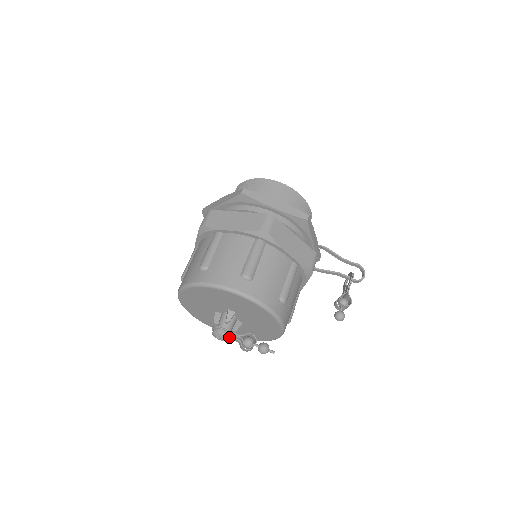
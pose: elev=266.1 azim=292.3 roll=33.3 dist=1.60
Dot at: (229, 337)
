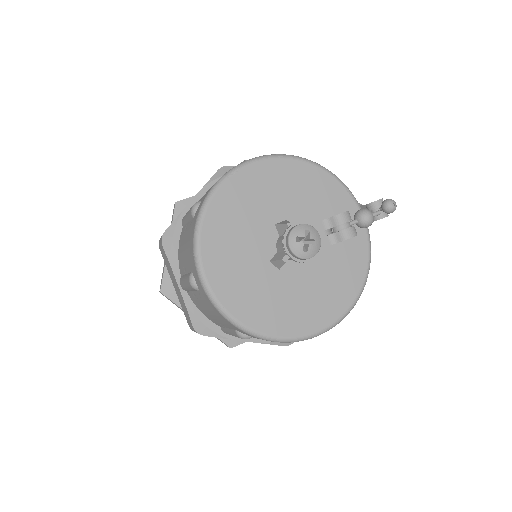
Dot at: (311, 227)
